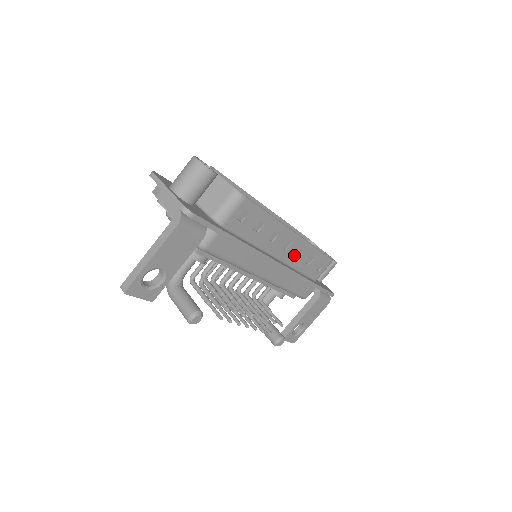
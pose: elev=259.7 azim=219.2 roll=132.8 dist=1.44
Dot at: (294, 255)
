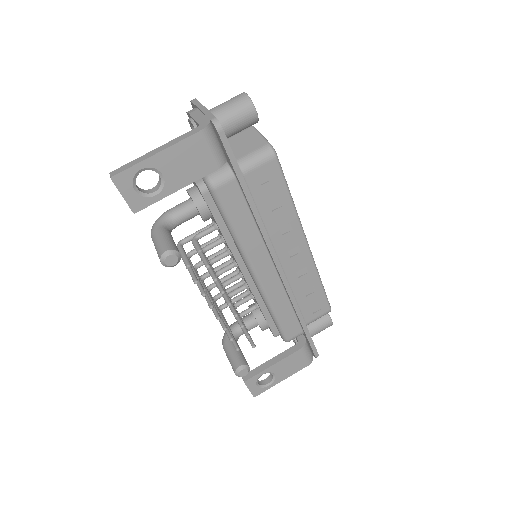
Dot at: (296, 271)
